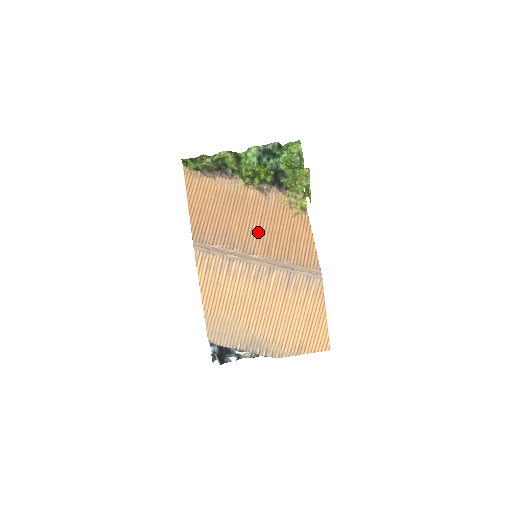
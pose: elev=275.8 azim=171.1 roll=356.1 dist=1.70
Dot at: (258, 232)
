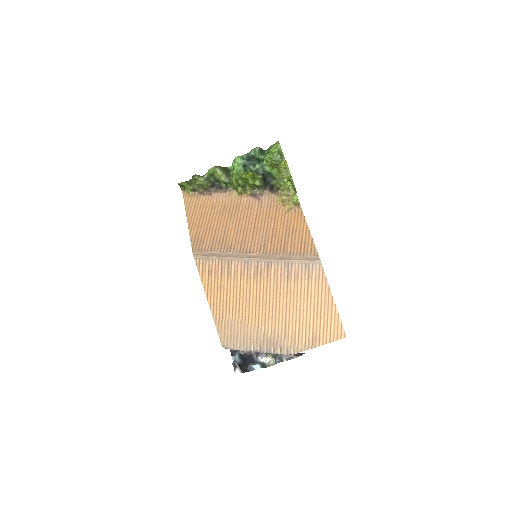
Dot at: (253, 232)
